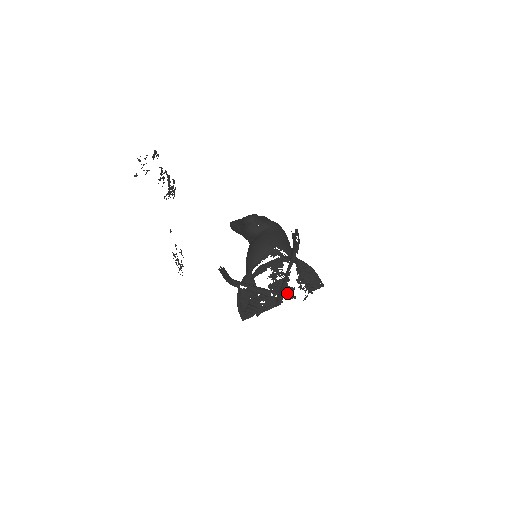
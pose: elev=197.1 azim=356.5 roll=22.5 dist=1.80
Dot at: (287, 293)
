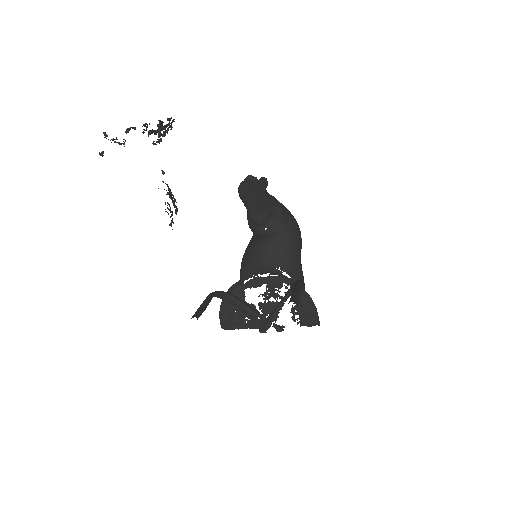
Dot at: (276, 320)
